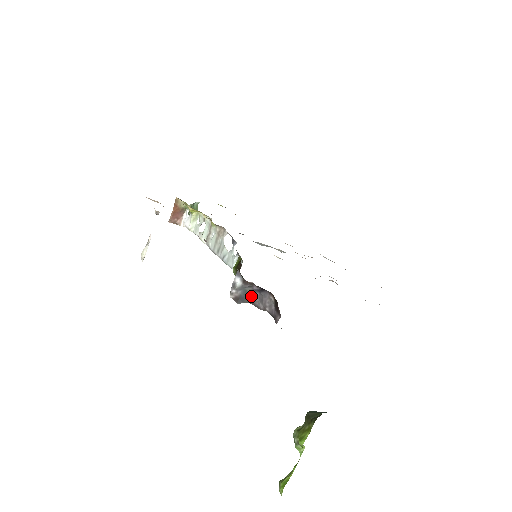
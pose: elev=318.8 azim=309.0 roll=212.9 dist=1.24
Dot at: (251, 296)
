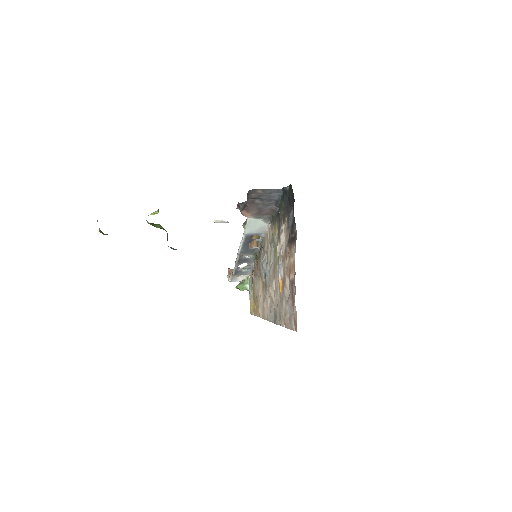
Dot at: occluded
